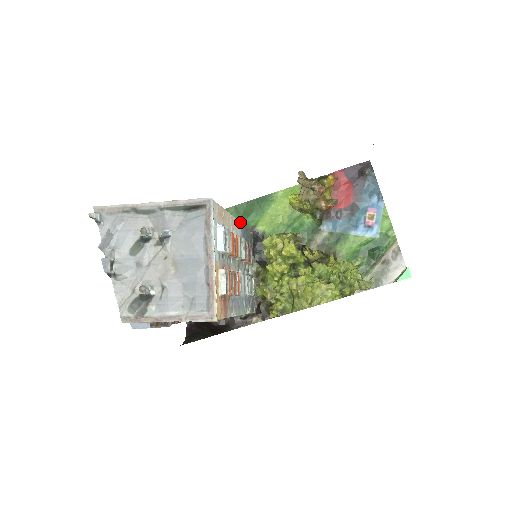
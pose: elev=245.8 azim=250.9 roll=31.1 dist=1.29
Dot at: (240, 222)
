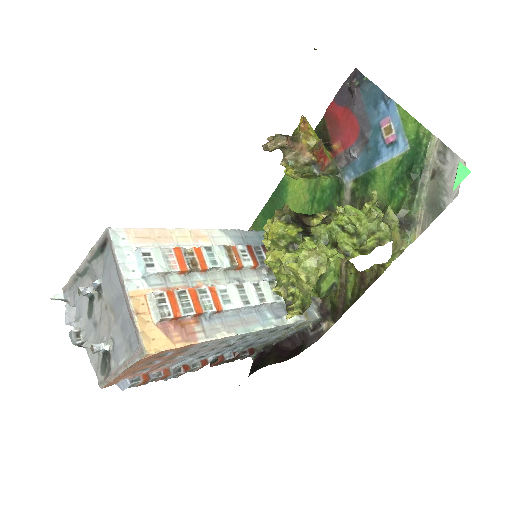
Dot at: occluded
